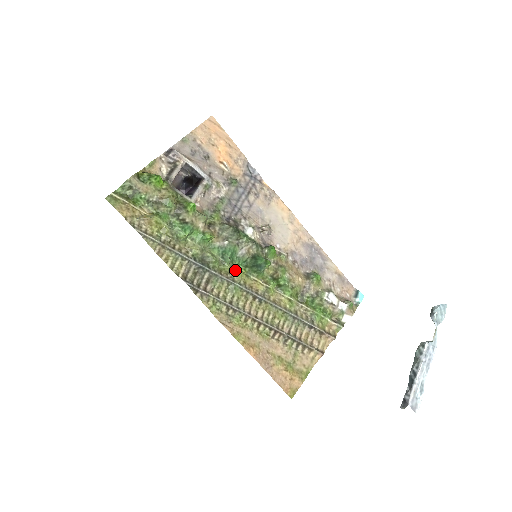
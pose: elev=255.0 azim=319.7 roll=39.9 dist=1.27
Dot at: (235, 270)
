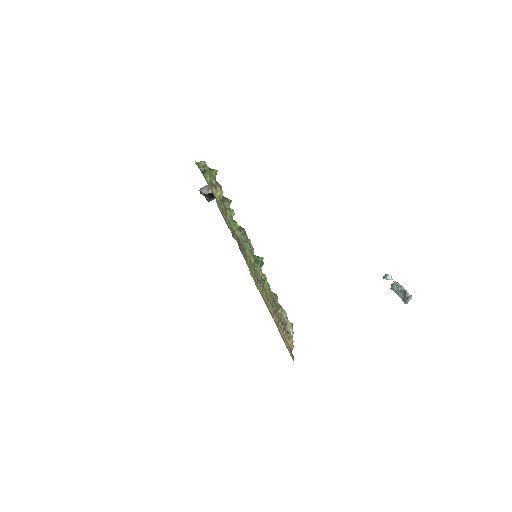
Dot at: (251, 255)
